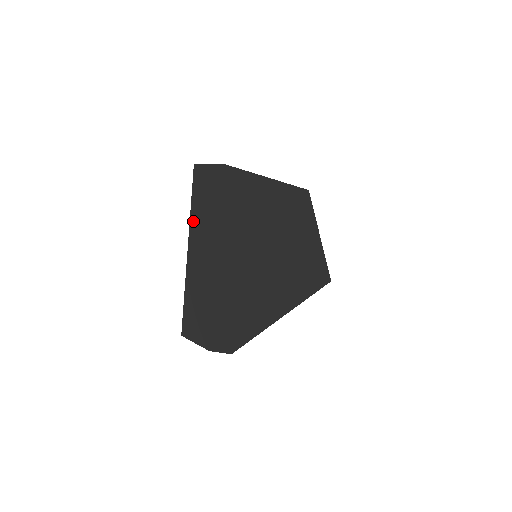
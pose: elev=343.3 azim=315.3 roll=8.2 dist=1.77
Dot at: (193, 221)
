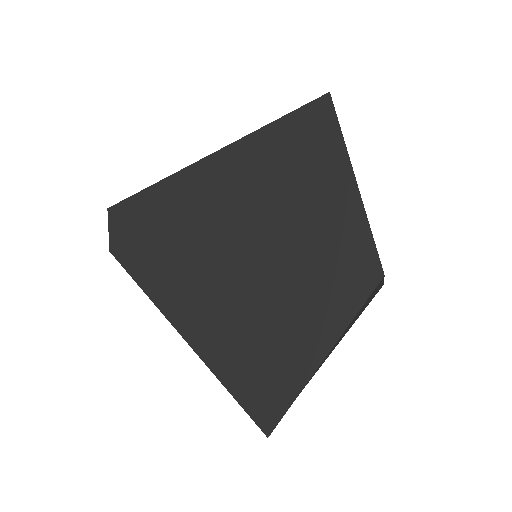
Dot at: occluded
